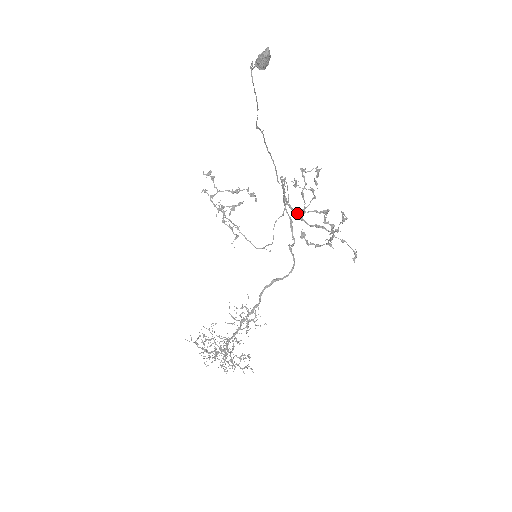
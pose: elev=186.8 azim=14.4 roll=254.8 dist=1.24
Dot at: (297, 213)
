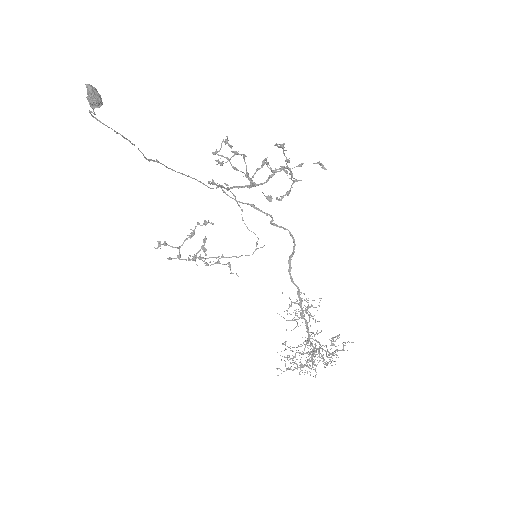
Dot at: (246, 185)
